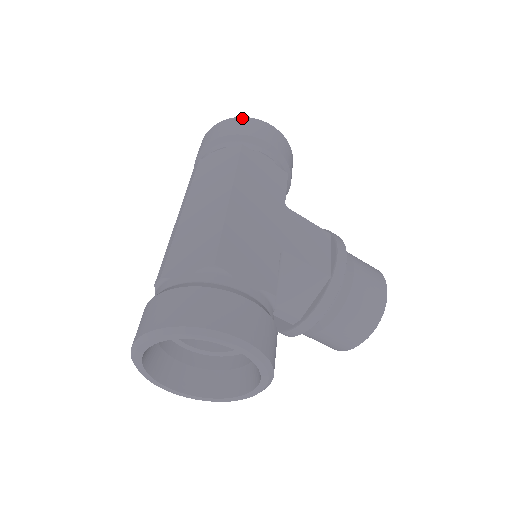
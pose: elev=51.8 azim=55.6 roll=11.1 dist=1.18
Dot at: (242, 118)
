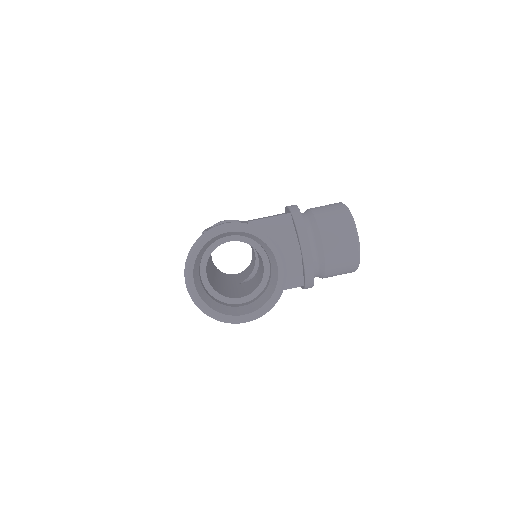
Dot at: occluded
